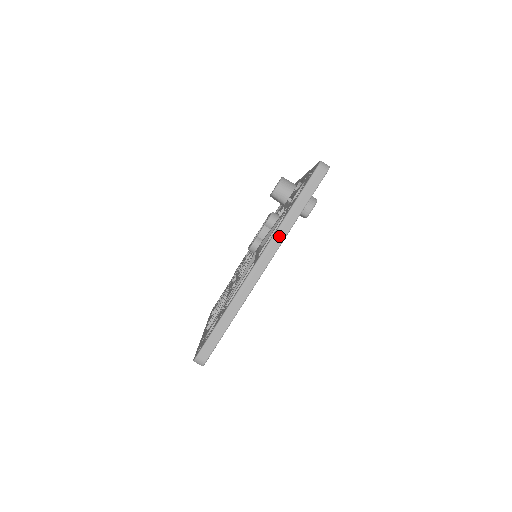
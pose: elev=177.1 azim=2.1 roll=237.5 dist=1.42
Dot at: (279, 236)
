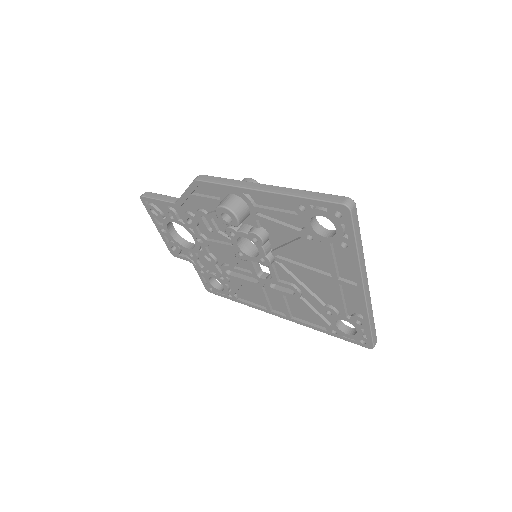
Dot at: (363, 266)
